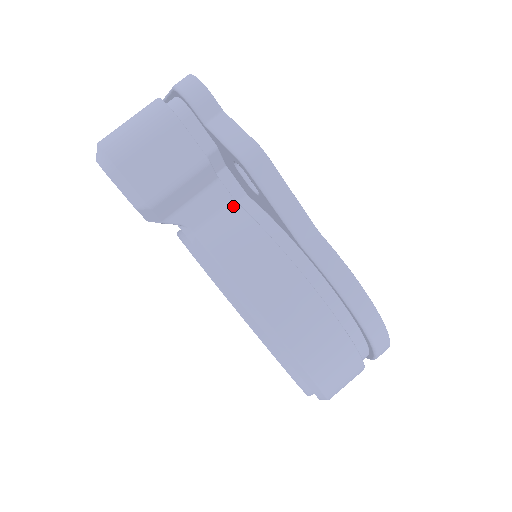
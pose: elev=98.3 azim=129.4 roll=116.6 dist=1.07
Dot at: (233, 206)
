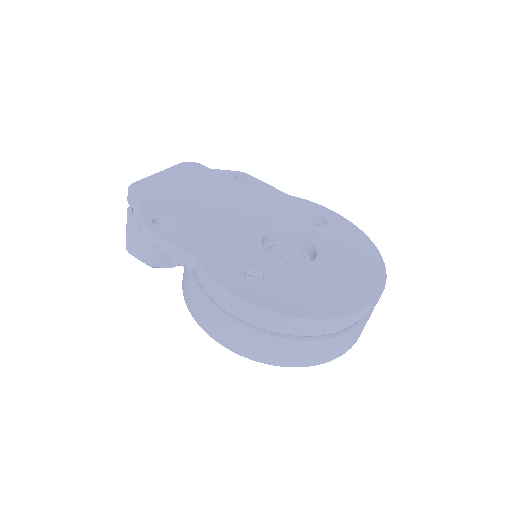
Dot at: occluded
